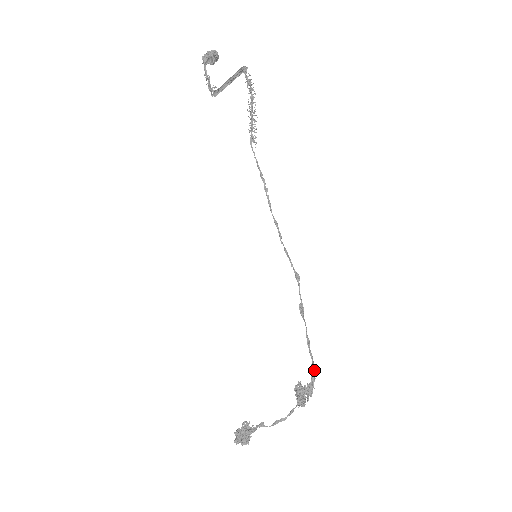
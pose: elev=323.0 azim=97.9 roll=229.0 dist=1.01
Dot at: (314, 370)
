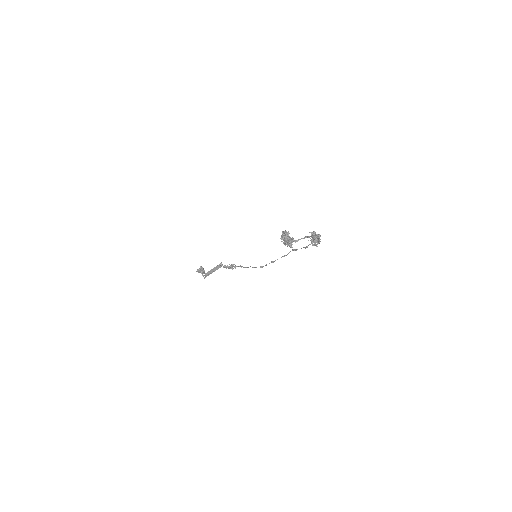
Dot at: occluded
